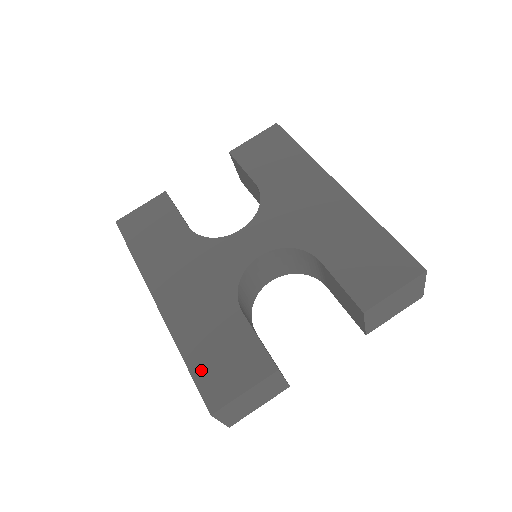
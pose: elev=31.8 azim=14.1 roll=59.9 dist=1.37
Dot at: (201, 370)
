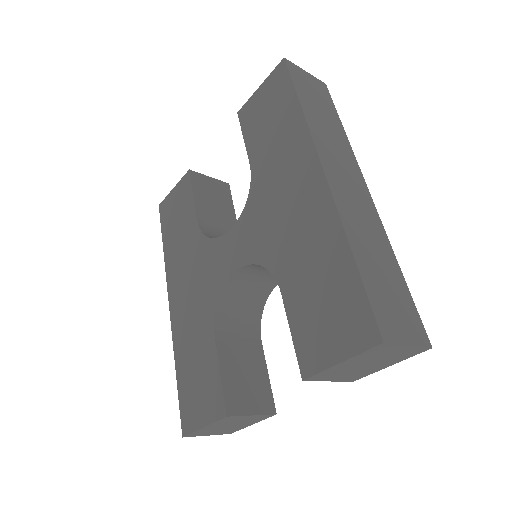
Dot at: (183, 389)
